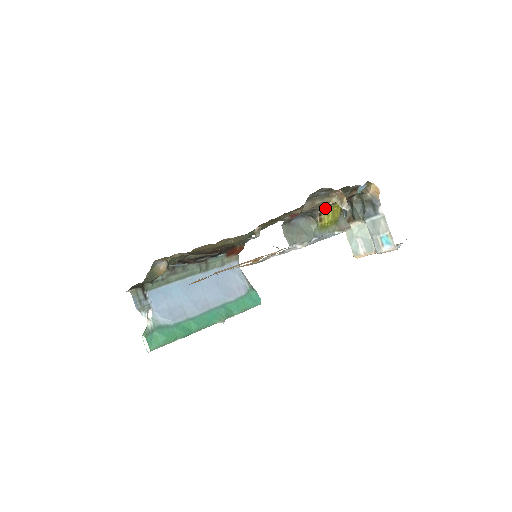
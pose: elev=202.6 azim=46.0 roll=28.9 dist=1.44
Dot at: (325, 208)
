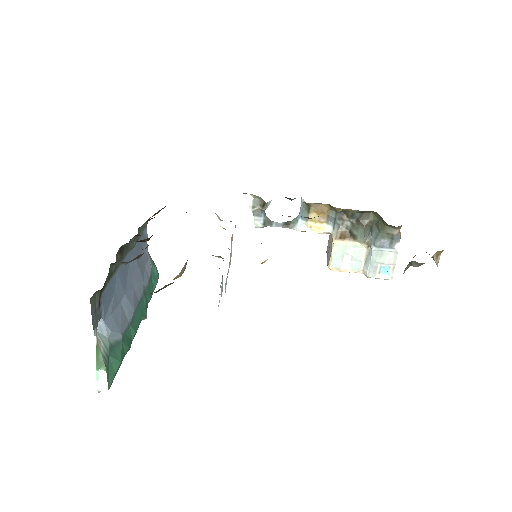
Dot at: (415, 255)
